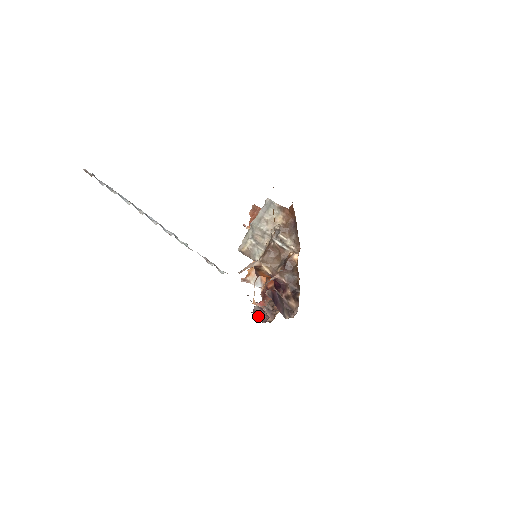
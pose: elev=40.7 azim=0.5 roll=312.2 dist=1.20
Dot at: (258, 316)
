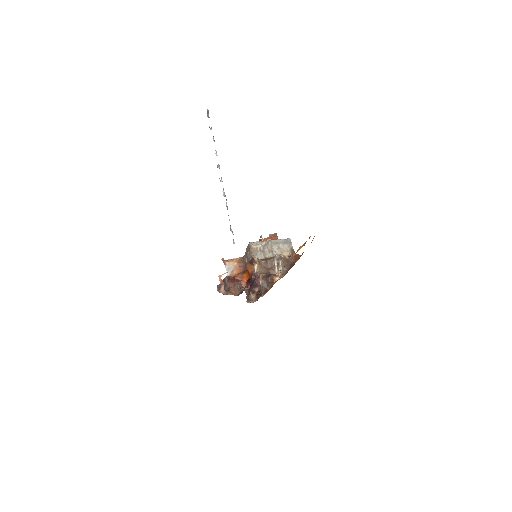
Dot at: (224, 284)
